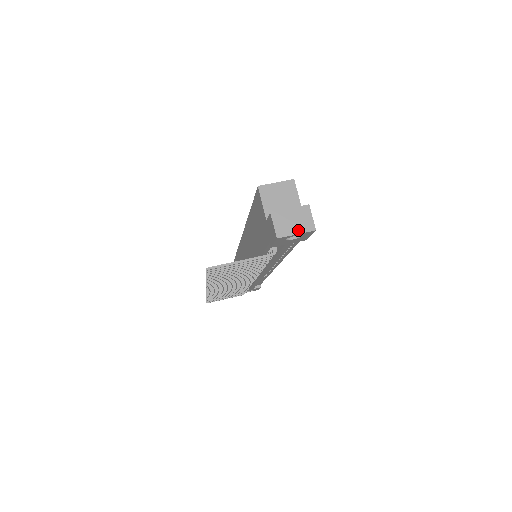
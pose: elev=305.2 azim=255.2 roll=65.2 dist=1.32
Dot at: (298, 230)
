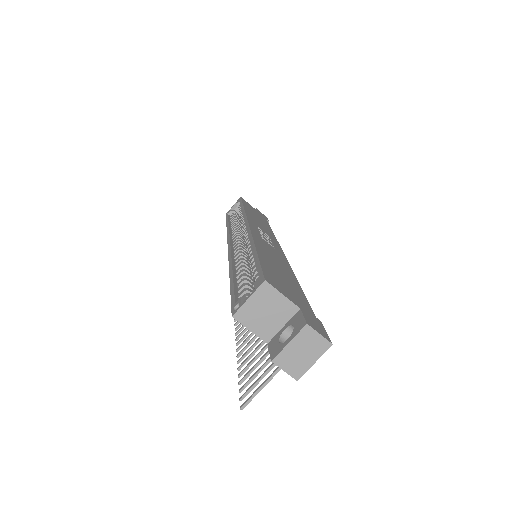
Dot at: (313, 358)
